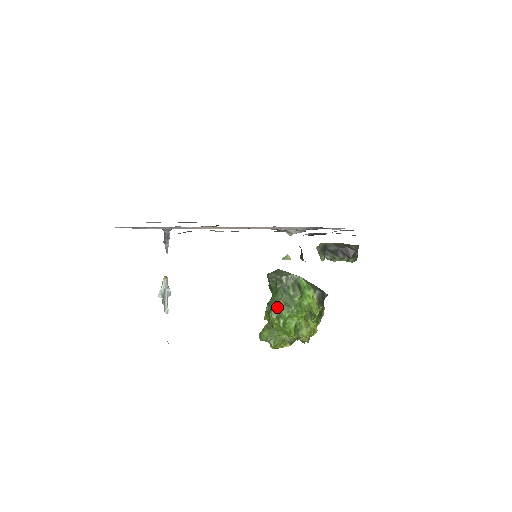
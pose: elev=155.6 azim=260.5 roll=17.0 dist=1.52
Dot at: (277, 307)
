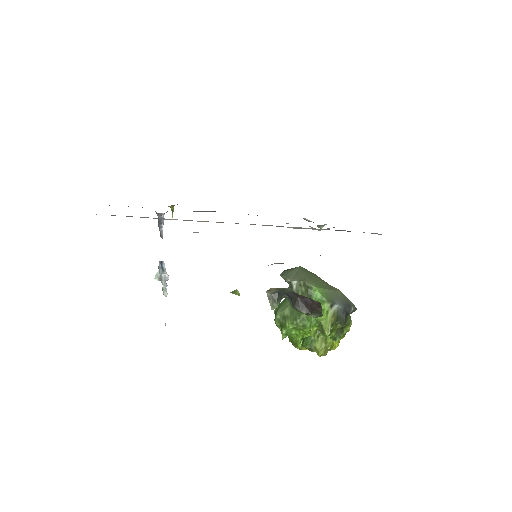
Dot at: (282, 314)
